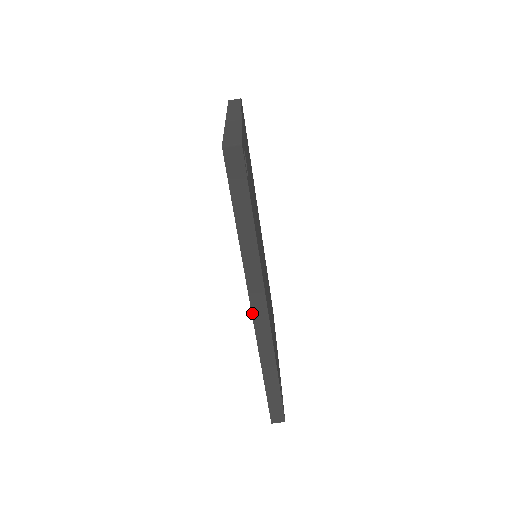
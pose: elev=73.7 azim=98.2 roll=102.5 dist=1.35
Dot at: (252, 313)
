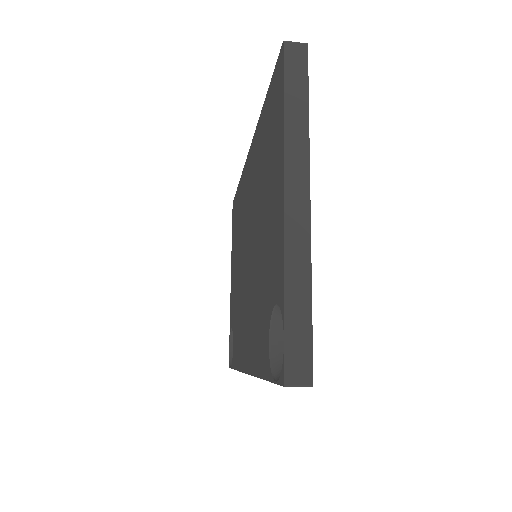
Dot at: occluded
